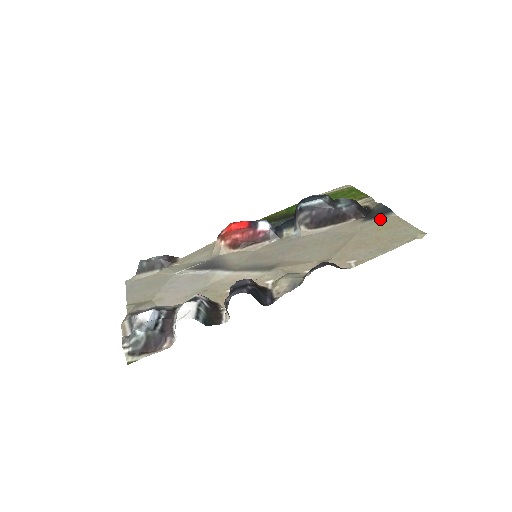
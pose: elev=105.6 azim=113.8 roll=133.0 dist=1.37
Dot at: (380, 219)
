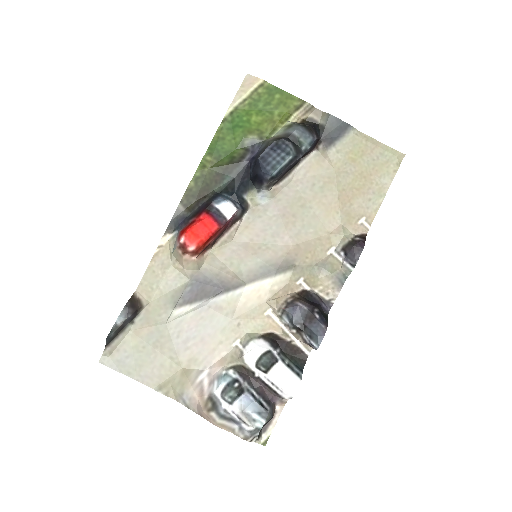
Dot at: (344, 142)
